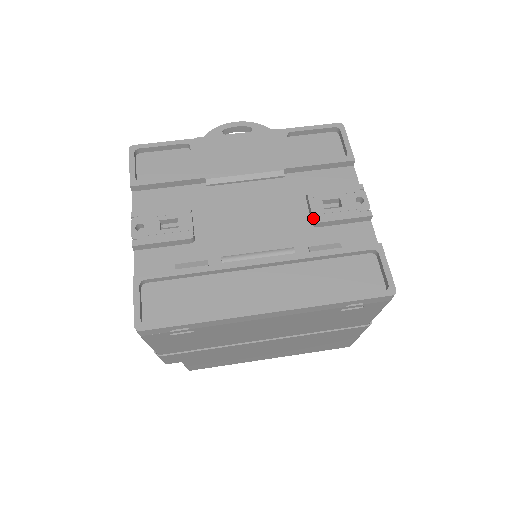
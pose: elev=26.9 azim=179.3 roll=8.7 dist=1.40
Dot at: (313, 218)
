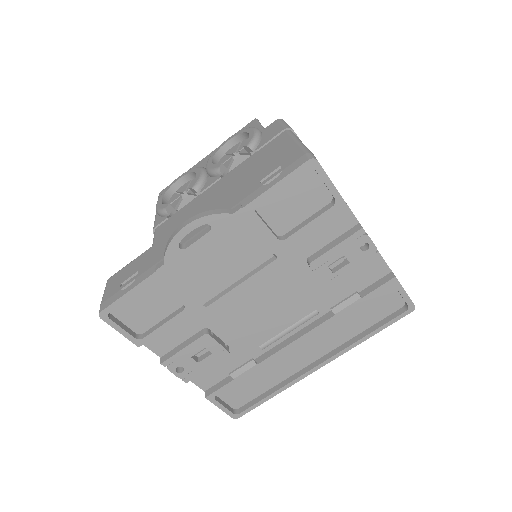
Dot at: (326, 287)
